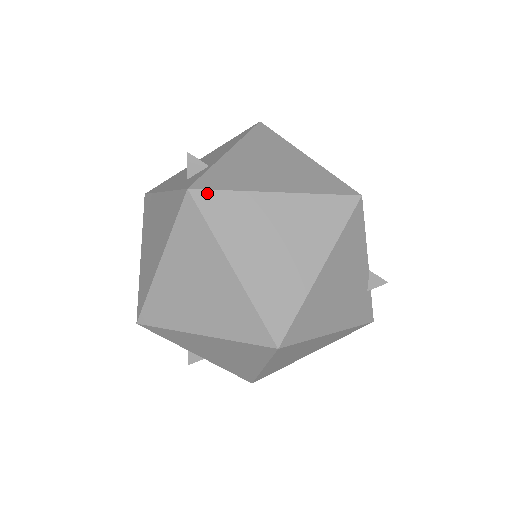
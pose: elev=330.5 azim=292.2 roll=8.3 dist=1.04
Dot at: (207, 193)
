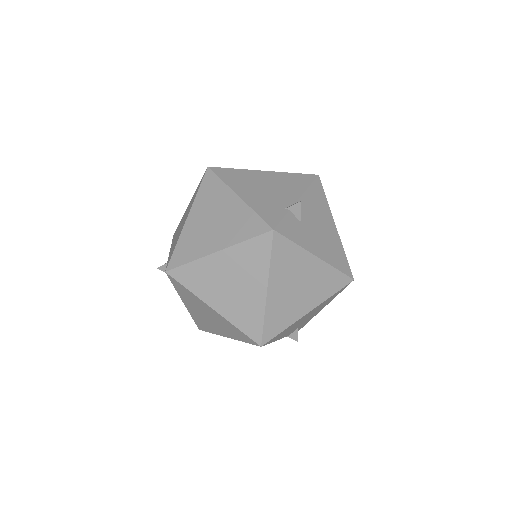
Dot at: occluded
